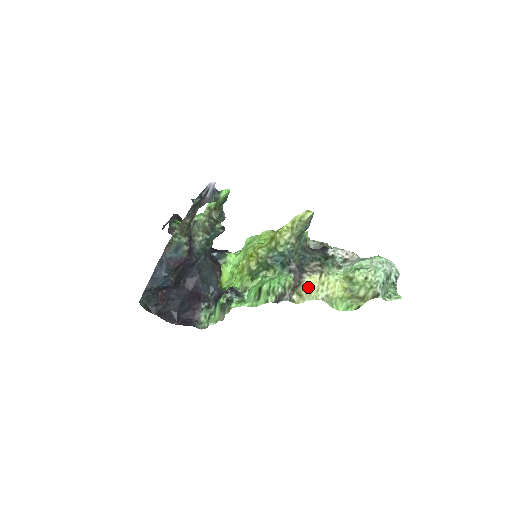
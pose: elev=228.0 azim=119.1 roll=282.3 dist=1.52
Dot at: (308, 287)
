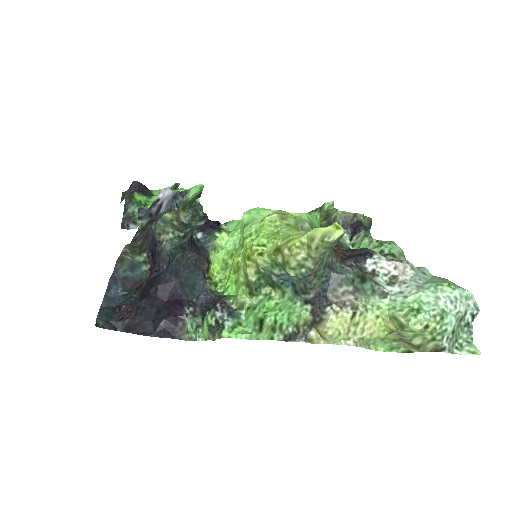
Dot at: (333, 330)
